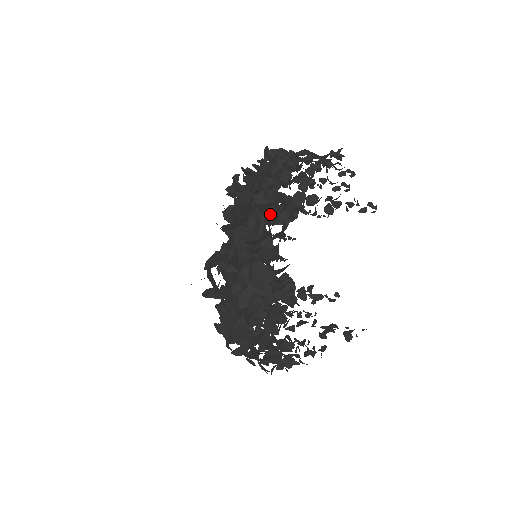
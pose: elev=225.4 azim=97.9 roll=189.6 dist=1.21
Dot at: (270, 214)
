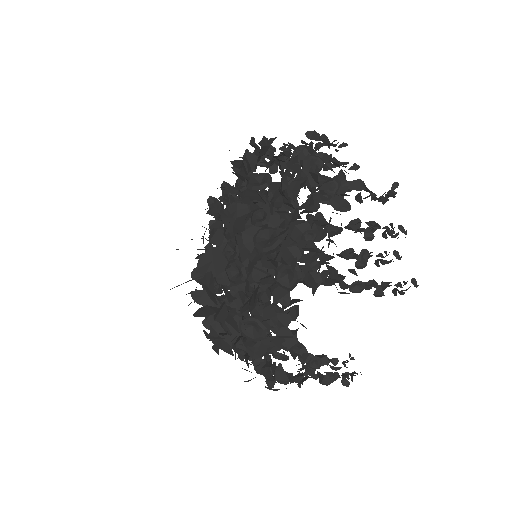
Dot at: (315, 285)
